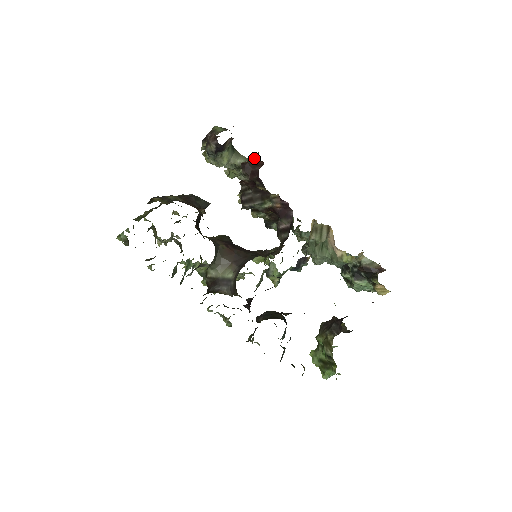
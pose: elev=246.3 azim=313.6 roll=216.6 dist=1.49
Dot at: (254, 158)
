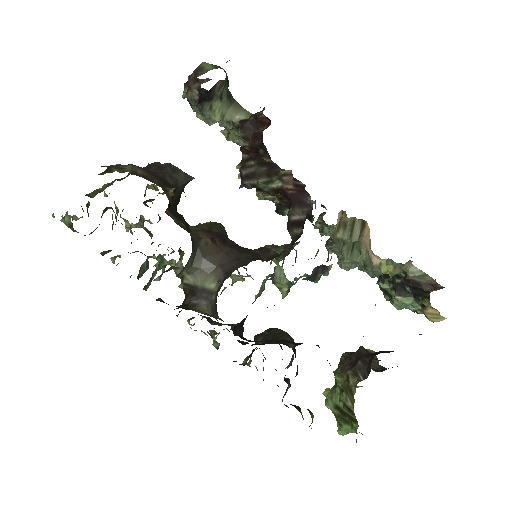
Dot at: (258, 113)
